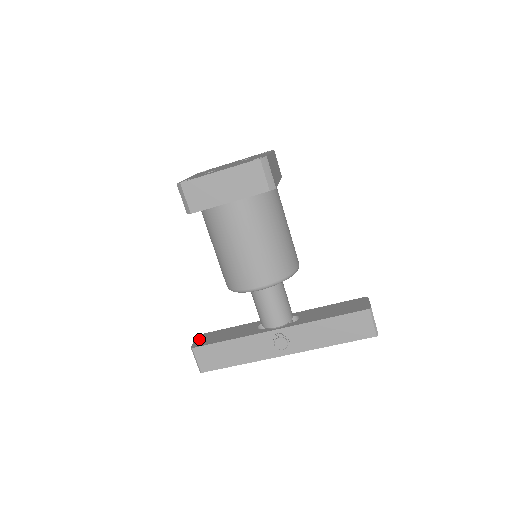
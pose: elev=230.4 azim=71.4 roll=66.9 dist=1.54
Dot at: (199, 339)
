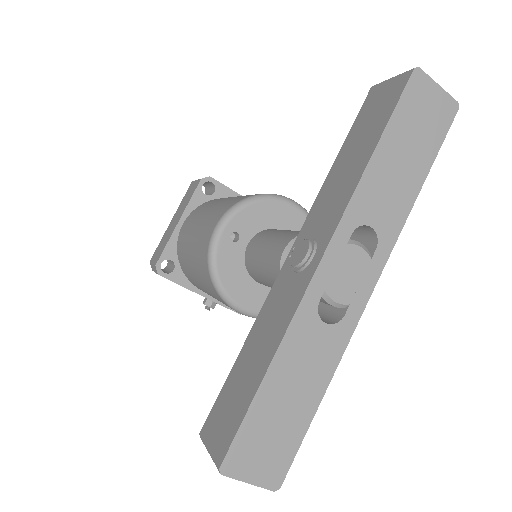
Dot at: occluded
